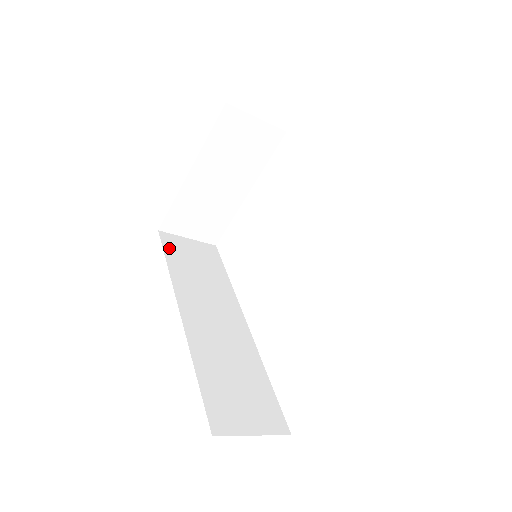
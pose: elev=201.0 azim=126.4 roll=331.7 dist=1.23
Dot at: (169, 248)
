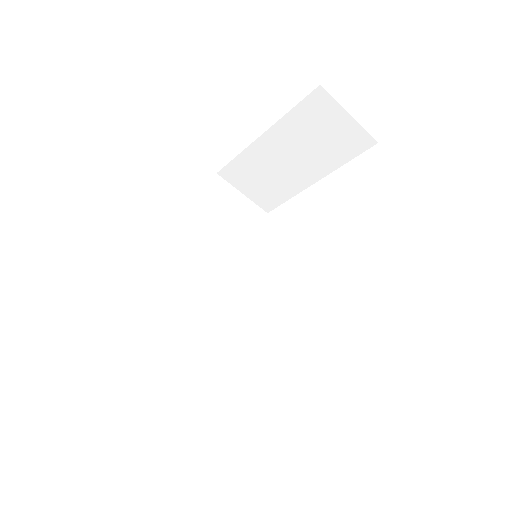
Dot at: (214, 196)
